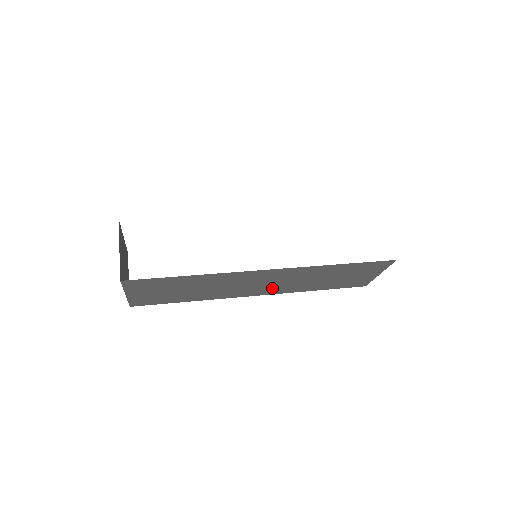
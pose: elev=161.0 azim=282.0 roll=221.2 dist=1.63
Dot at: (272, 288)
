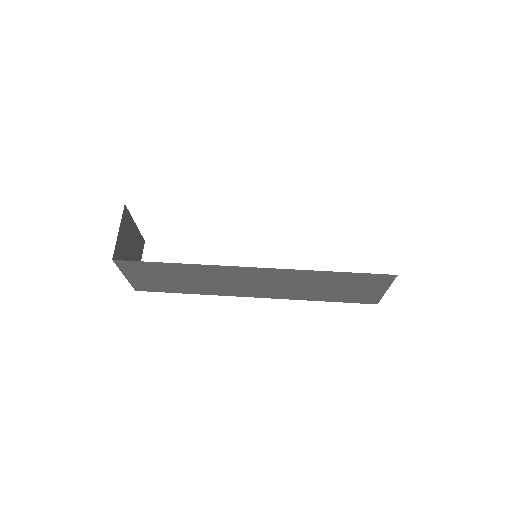
Dot at: (270, 291)
